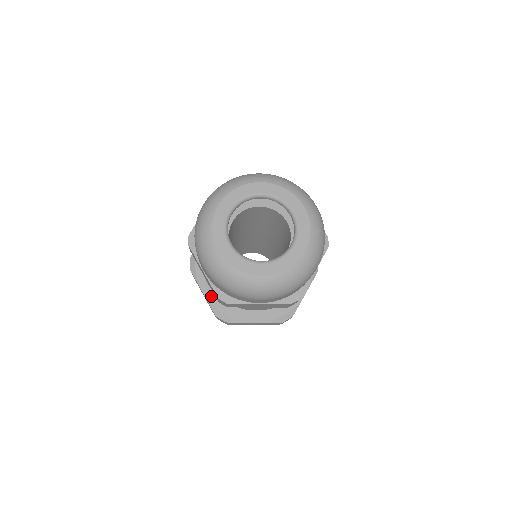
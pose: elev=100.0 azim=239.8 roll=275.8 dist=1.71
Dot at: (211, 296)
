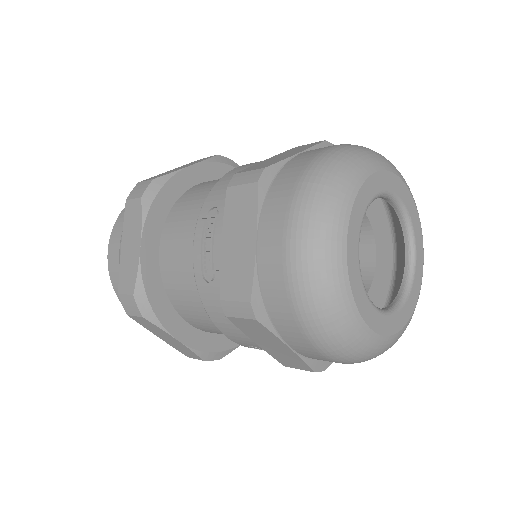
Dot at: (148, 261)
